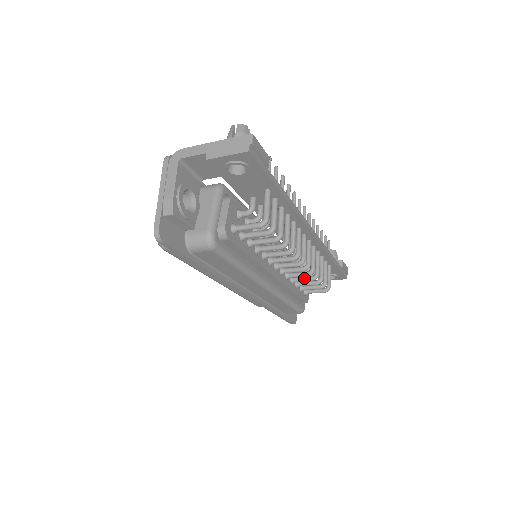
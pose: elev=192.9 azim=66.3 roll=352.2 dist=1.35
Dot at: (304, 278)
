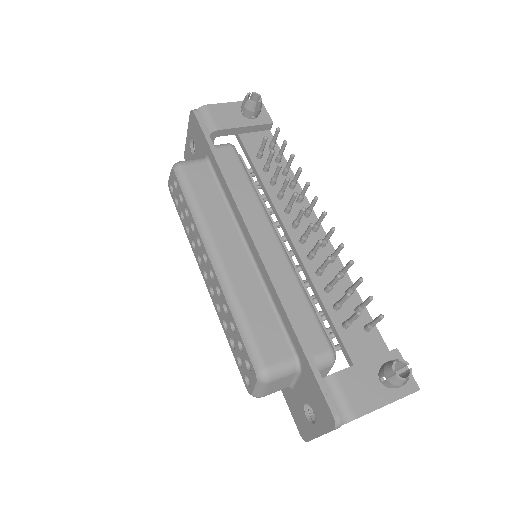
Dot at: occluded
